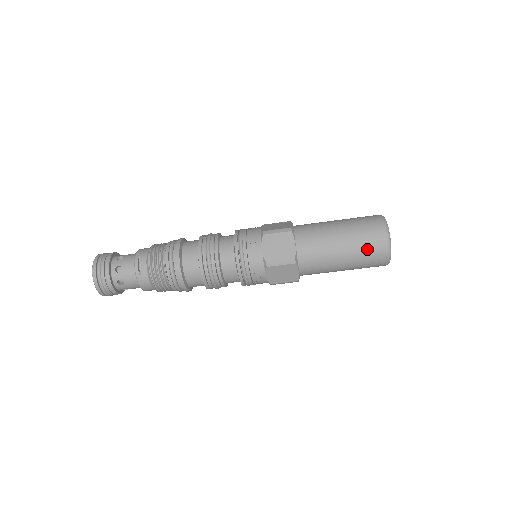
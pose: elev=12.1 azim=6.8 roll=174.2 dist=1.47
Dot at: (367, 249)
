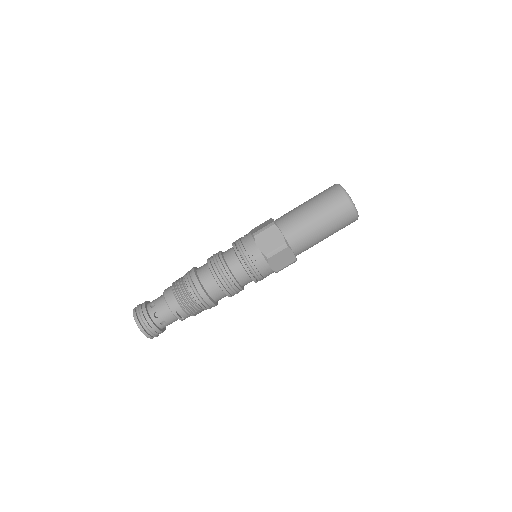
Dot at: (343, 227)
